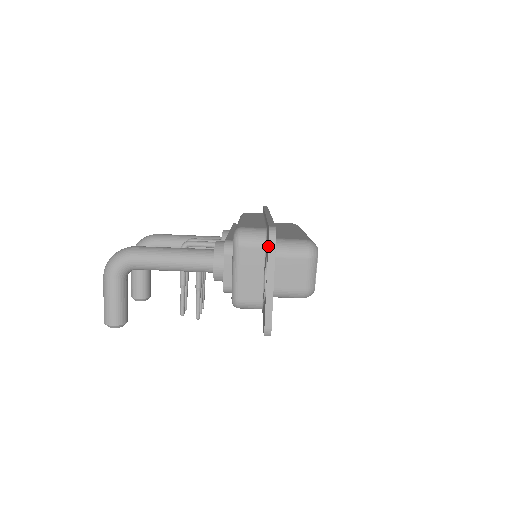
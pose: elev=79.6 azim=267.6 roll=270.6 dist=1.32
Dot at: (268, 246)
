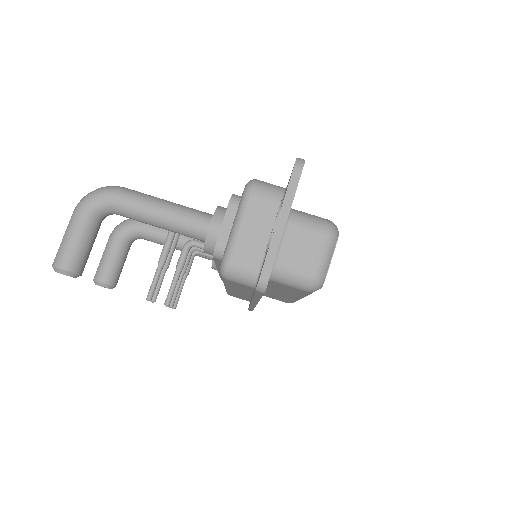
Dot at: (292, 173)
